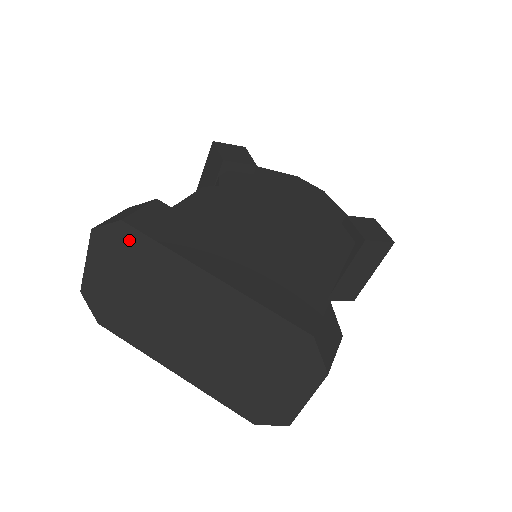
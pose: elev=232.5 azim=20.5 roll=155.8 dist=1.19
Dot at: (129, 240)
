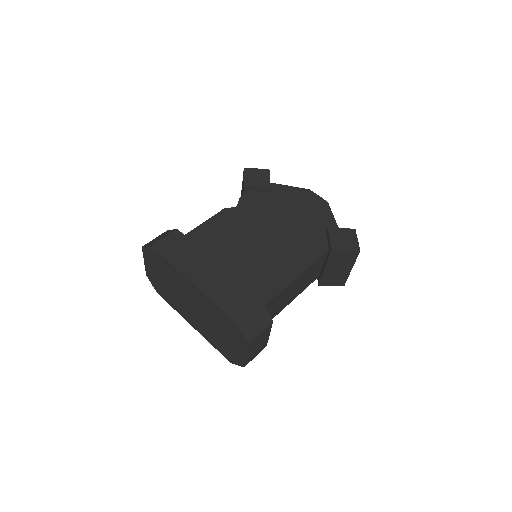
Dot at: (156, 256)
